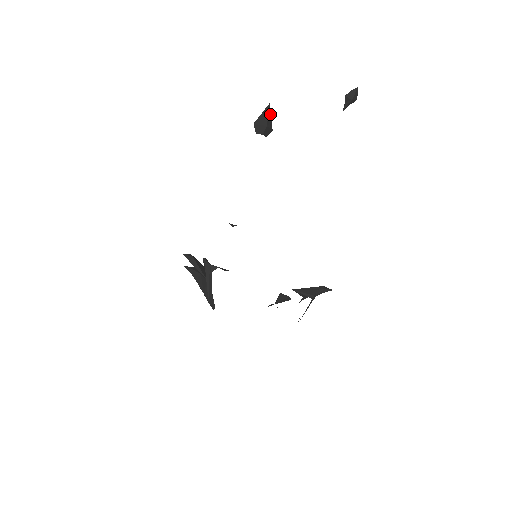
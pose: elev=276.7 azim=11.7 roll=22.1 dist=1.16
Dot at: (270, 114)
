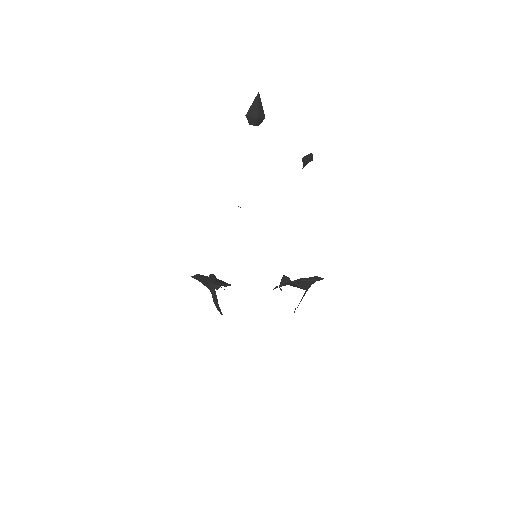
Dot at: (260, 102)
